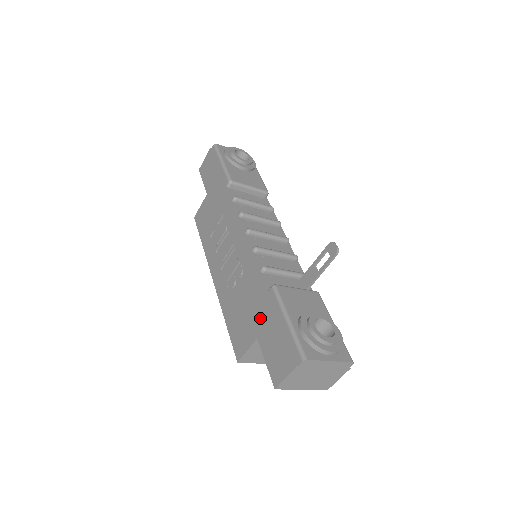
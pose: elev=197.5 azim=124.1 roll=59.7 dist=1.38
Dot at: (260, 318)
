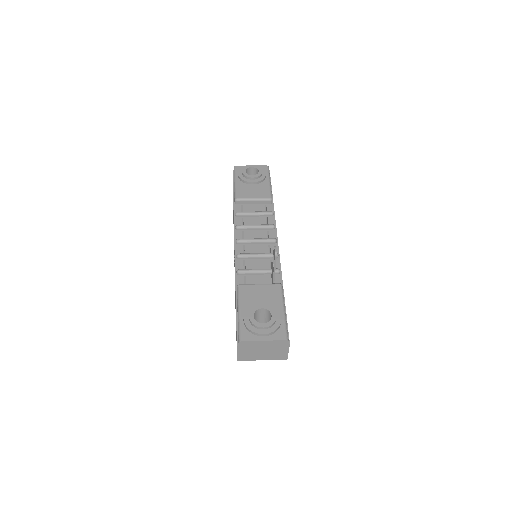
Dot at: occluded
